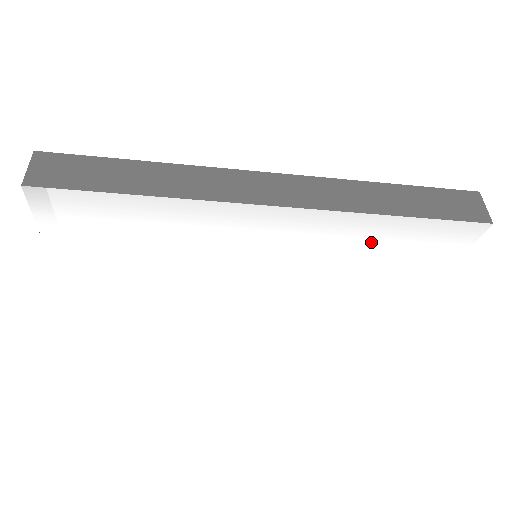
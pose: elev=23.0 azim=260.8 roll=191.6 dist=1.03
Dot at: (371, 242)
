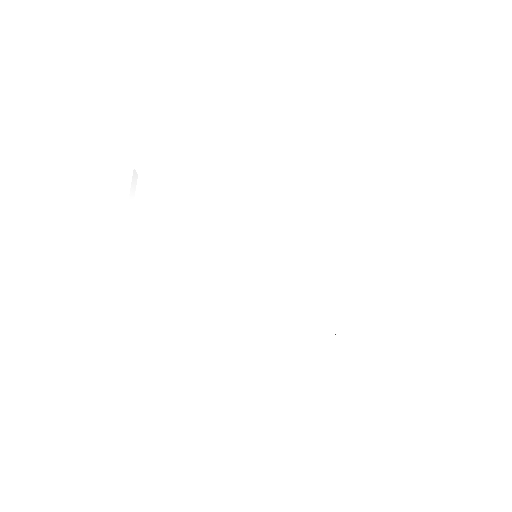
Dot at: (326, 224)
